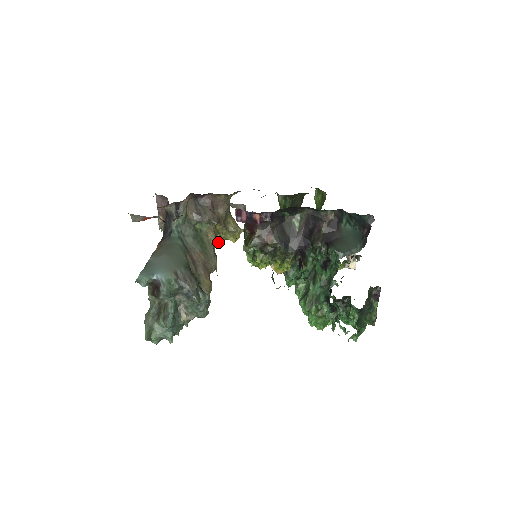
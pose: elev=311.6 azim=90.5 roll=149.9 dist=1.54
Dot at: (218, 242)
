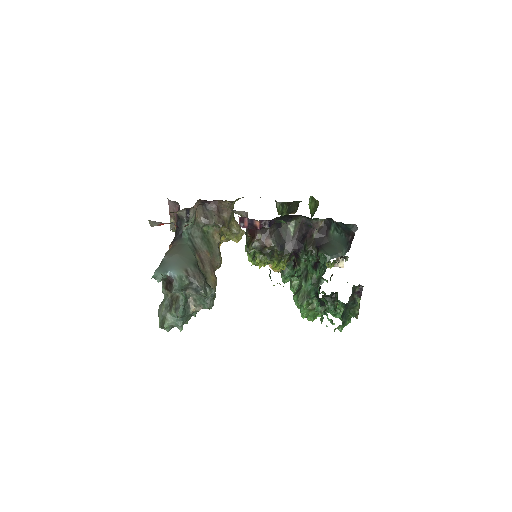
Dot at: occluded
